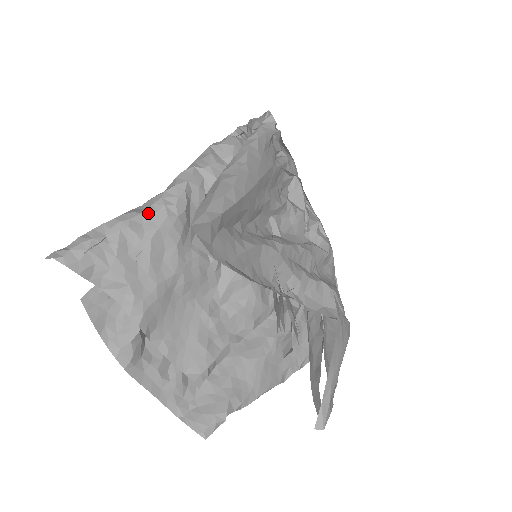
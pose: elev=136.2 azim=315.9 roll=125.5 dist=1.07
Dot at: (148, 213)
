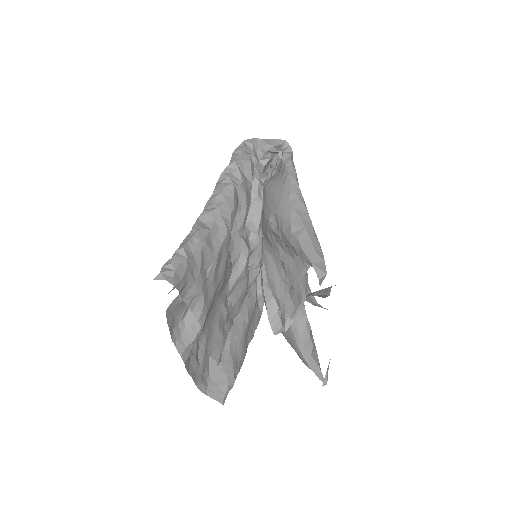
Dot at: (214, 230)
